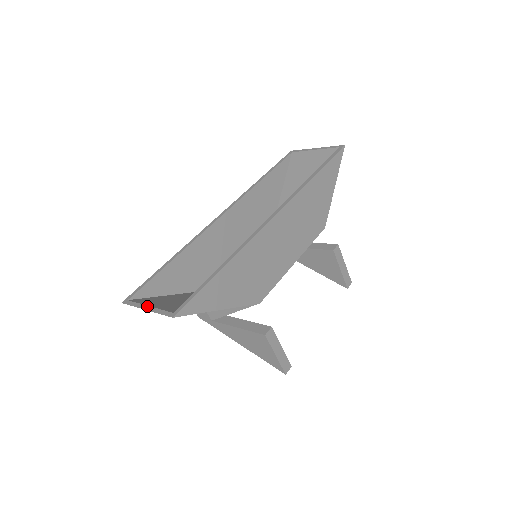
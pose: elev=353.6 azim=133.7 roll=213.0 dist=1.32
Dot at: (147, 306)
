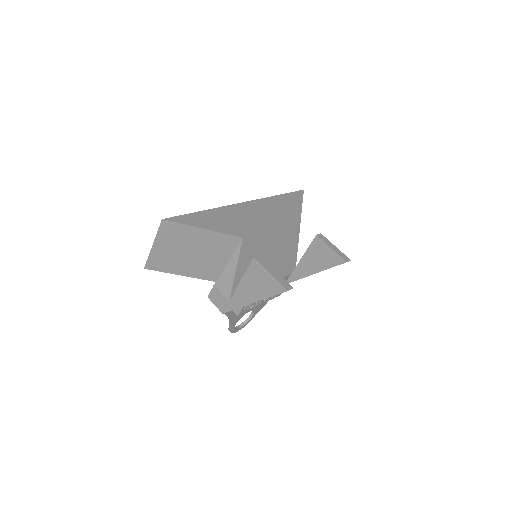
Dot at: (154, 245)
